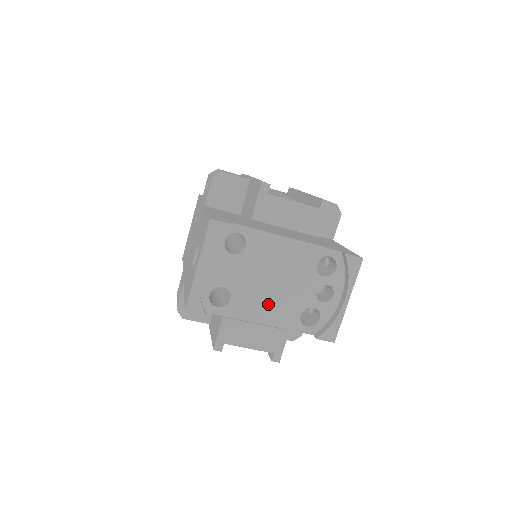
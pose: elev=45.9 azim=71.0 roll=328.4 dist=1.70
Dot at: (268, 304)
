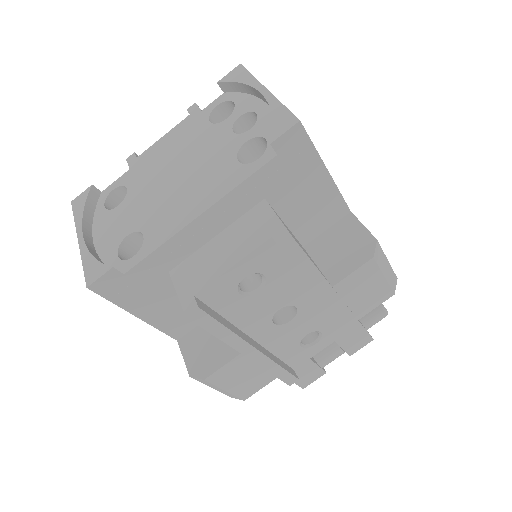
Dot at: (189, 195)
